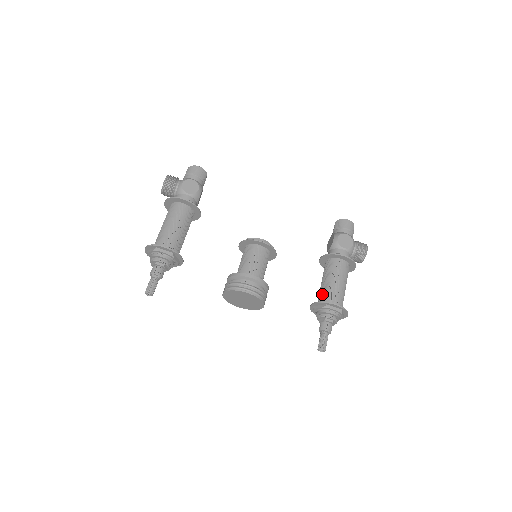
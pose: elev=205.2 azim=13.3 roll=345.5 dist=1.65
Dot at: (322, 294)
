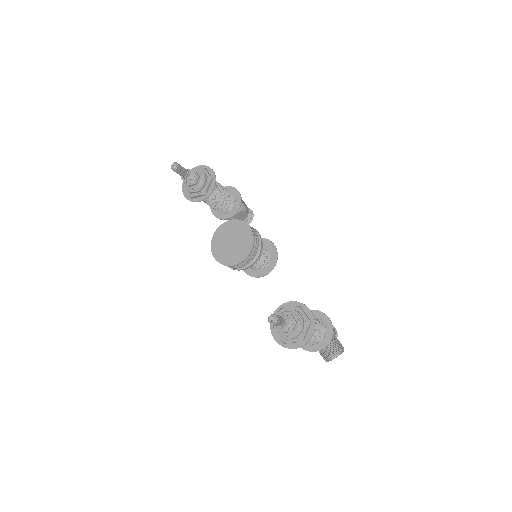
Dot at: occluded
